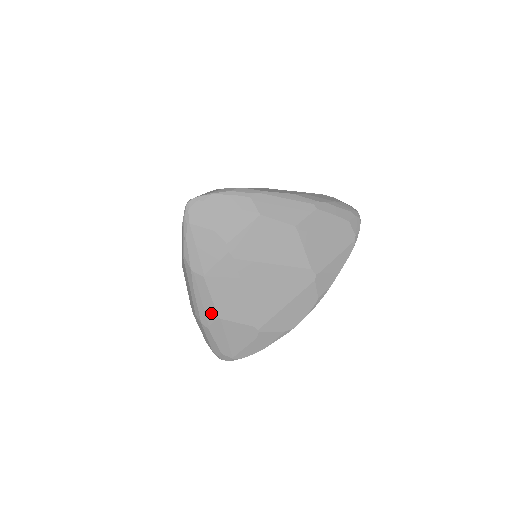
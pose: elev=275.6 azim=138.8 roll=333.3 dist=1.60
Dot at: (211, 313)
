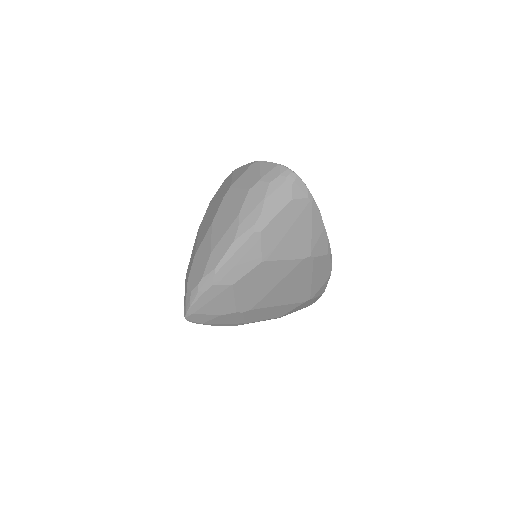
Dot at: occluded
